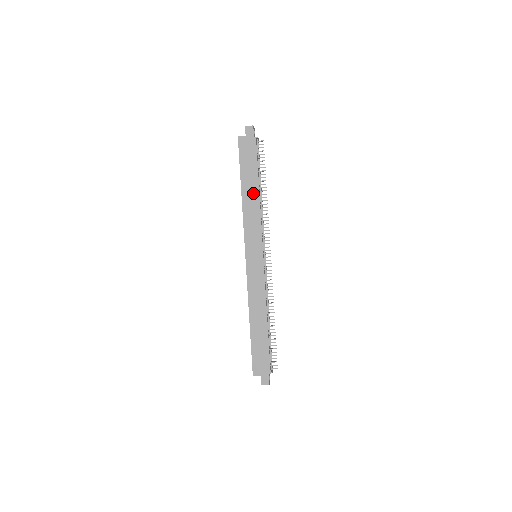
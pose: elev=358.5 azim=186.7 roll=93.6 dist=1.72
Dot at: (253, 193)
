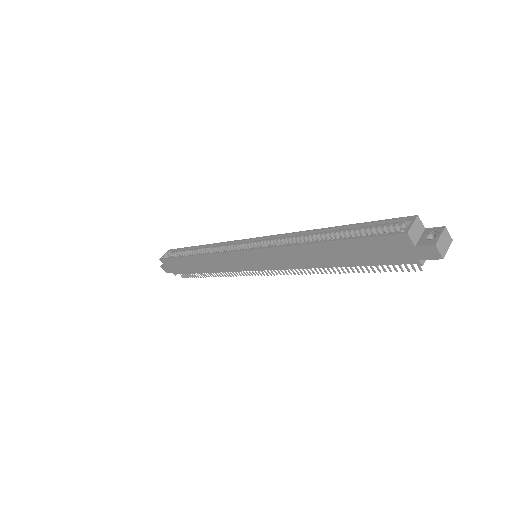
Dot at: (323, 259)
